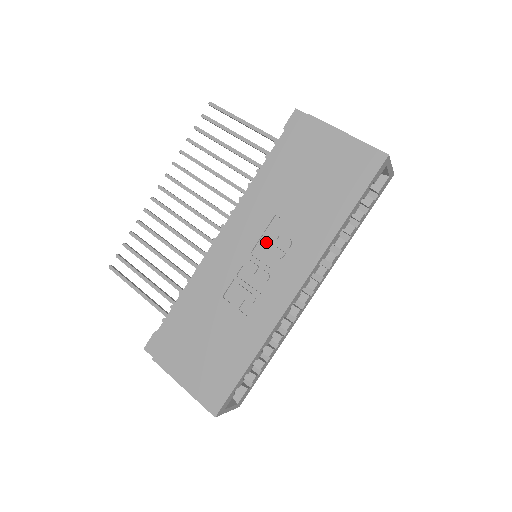
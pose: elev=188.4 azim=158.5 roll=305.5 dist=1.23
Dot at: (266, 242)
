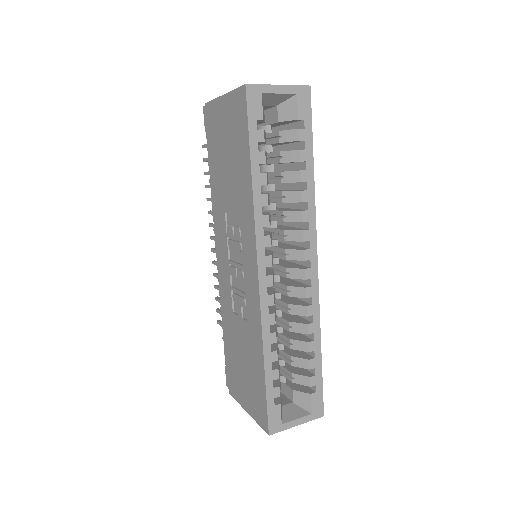
Dot at: (230, 242)
